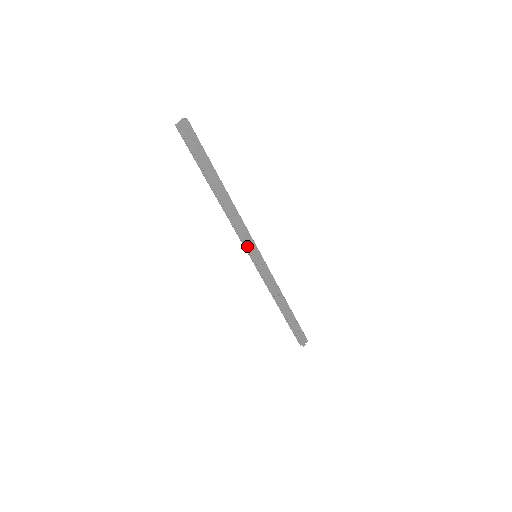
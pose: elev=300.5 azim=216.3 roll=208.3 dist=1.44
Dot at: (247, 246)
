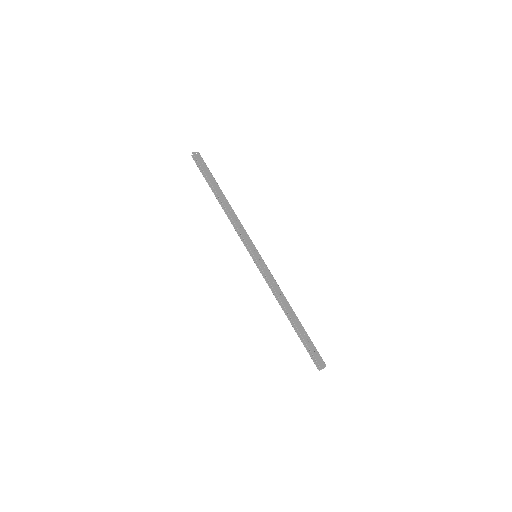
Dot at: (246, 243)
